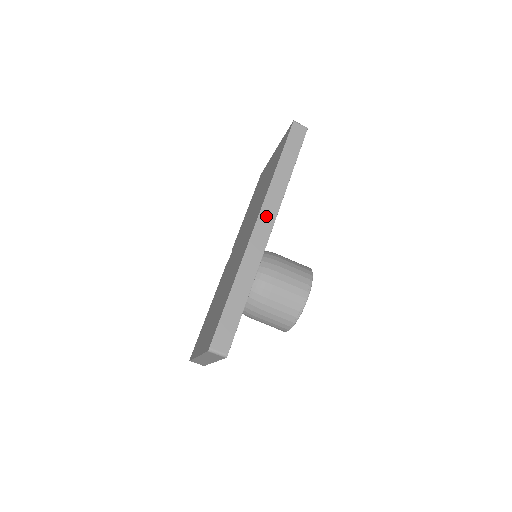
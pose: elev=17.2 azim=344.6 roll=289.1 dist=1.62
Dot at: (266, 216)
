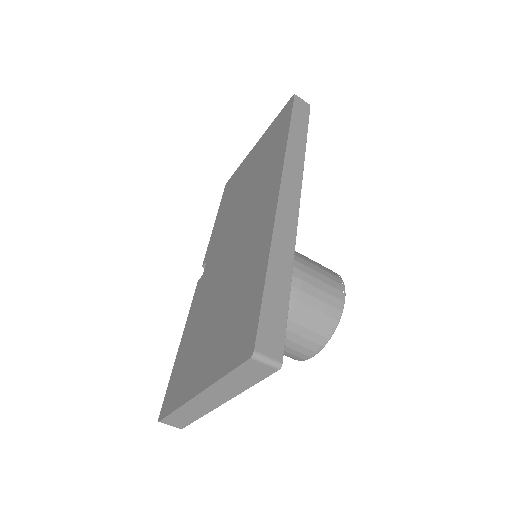
Dot at: (290, 182)
